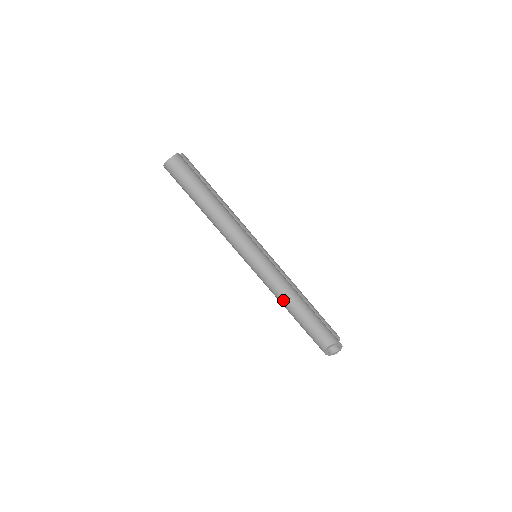
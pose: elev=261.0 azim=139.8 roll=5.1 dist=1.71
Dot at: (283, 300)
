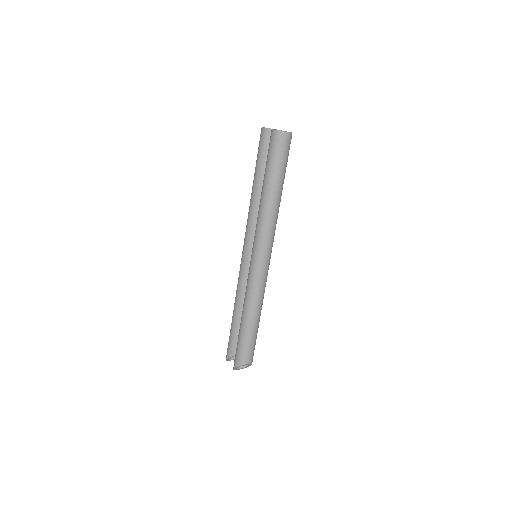
Dot at: (253, 307)
